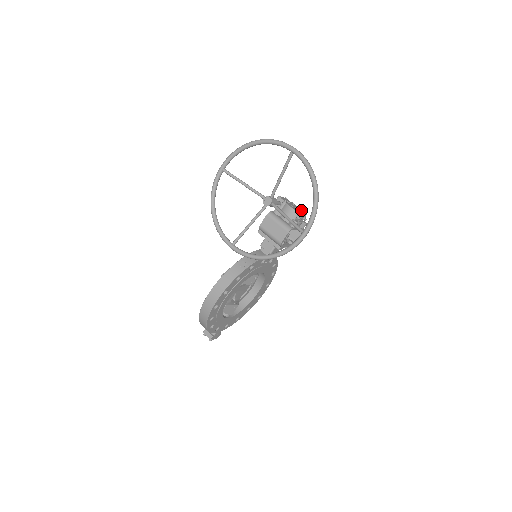
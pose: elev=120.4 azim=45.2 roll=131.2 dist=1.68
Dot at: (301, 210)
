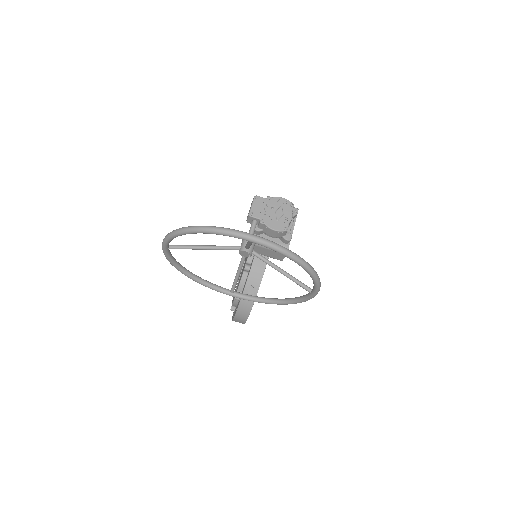
Dot at: (285, 211)
